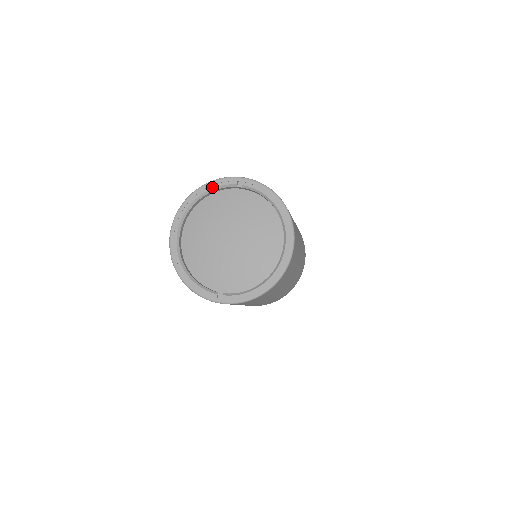
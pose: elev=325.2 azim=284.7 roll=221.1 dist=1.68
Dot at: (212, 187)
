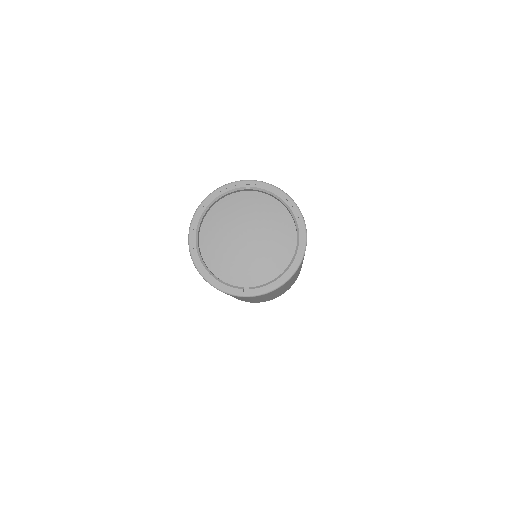
Dot at: (222, 192)
